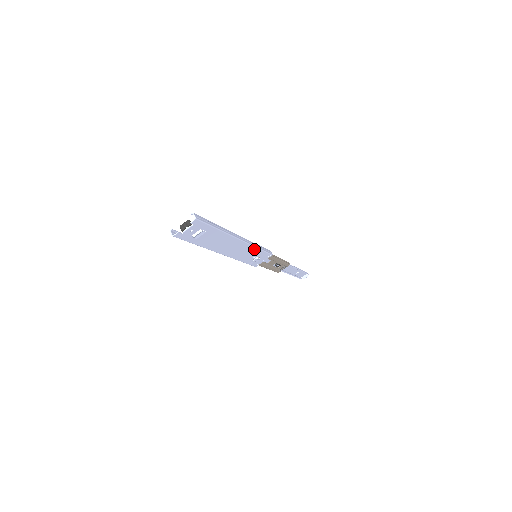
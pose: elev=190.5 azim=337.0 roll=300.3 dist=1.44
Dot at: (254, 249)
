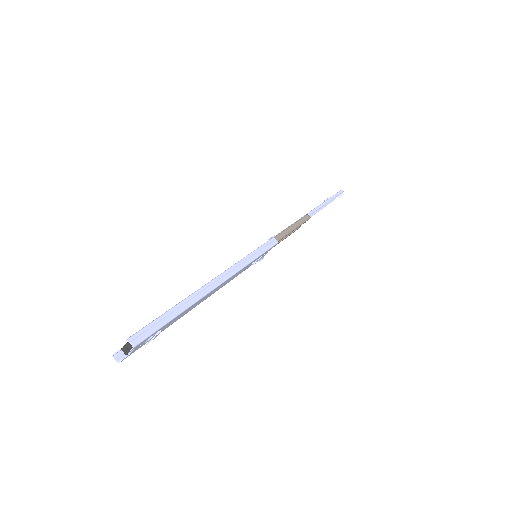
Dot at: (247, 265)
